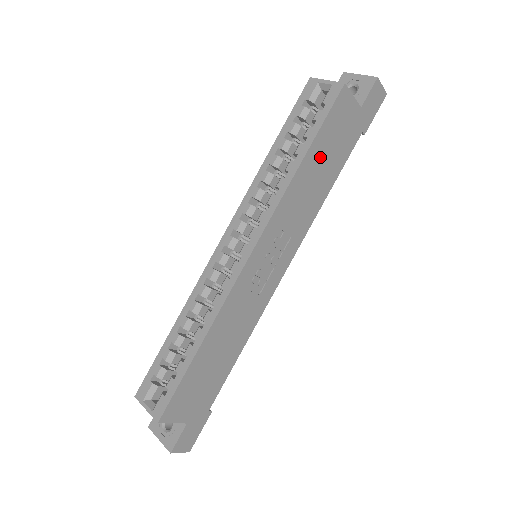
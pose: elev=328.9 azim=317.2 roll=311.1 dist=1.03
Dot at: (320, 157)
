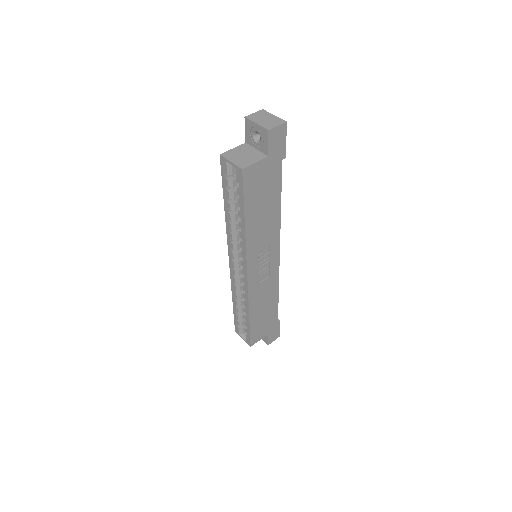
Dot at: (257, 207)
